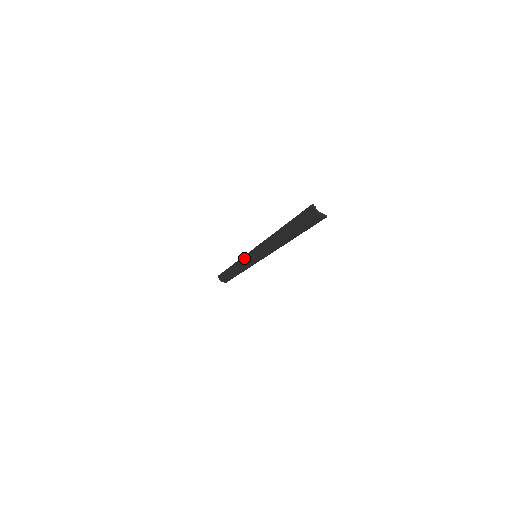
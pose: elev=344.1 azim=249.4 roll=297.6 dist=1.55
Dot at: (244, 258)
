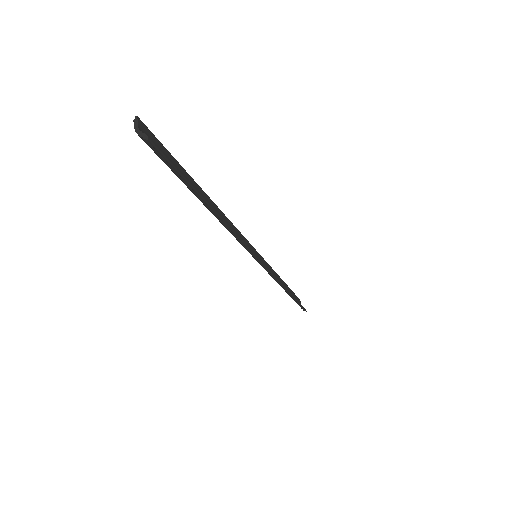
Dot at: occluded
